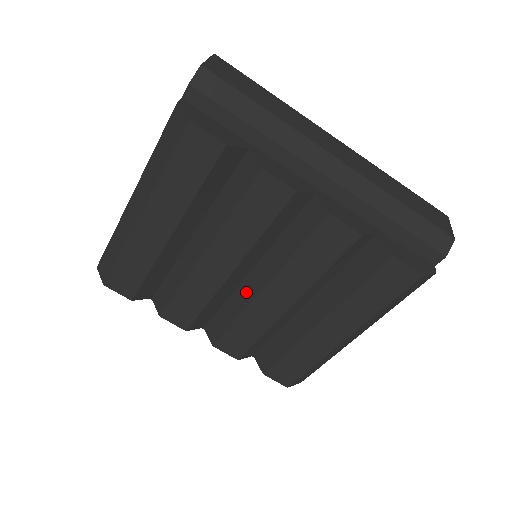
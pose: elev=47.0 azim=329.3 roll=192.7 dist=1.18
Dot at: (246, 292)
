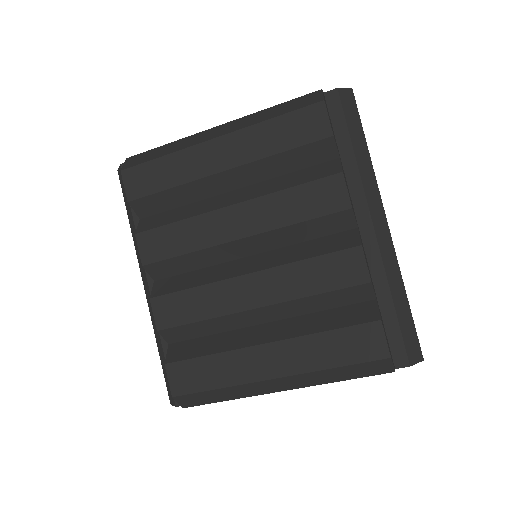
Dot at: (229, 270)
